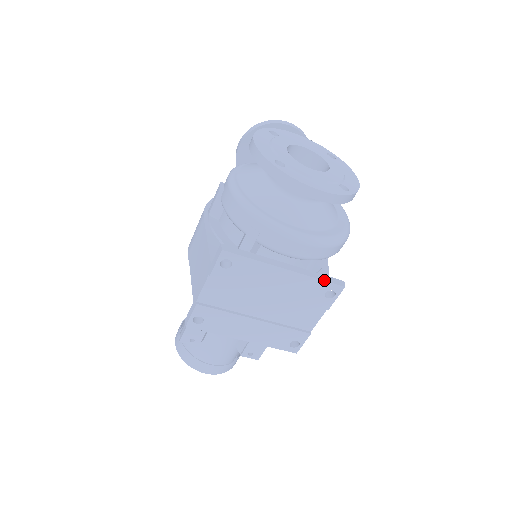
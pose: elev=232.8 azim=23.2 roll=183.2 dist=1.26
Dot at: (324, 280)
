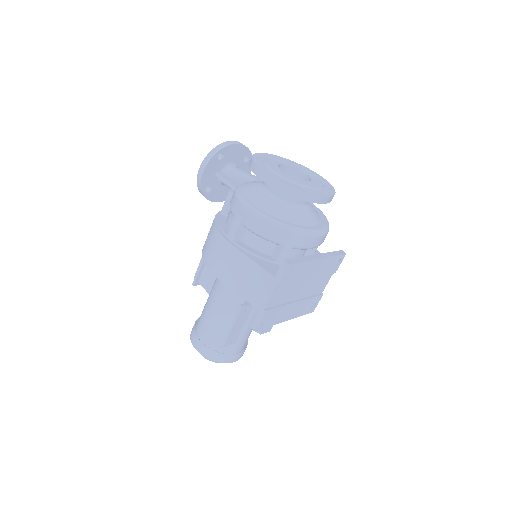
Dot at: (337, 255)
